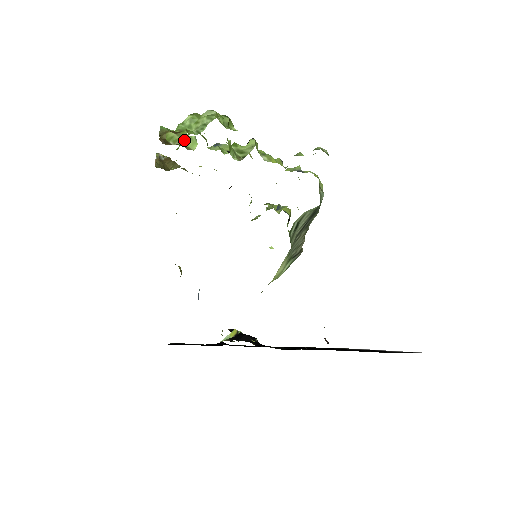
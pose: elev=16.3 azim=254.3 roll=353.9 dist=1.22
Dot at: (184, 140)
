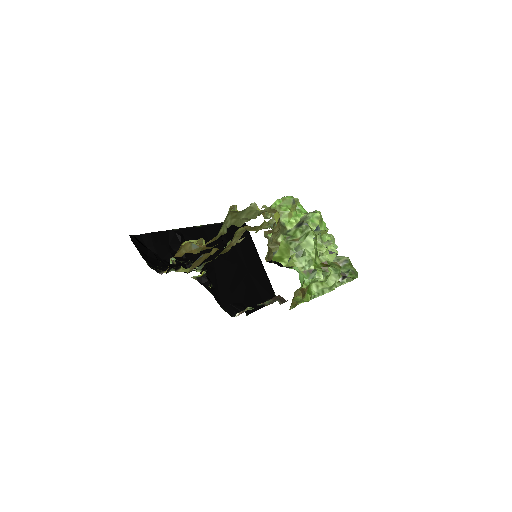
Dot at: (302, 301)
